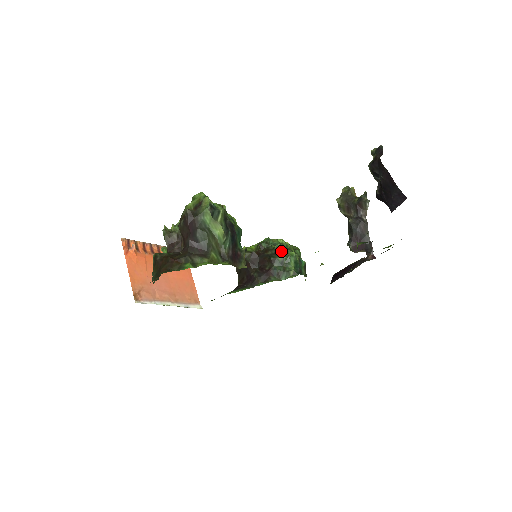
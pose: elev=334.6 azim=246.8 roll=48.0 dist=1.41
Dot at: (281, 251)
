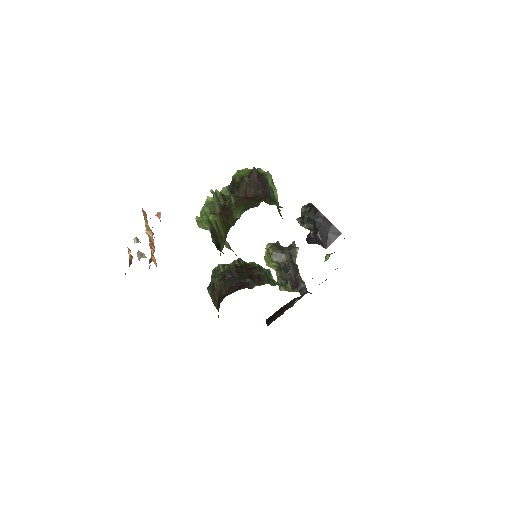
Dot at: (259, 266)
